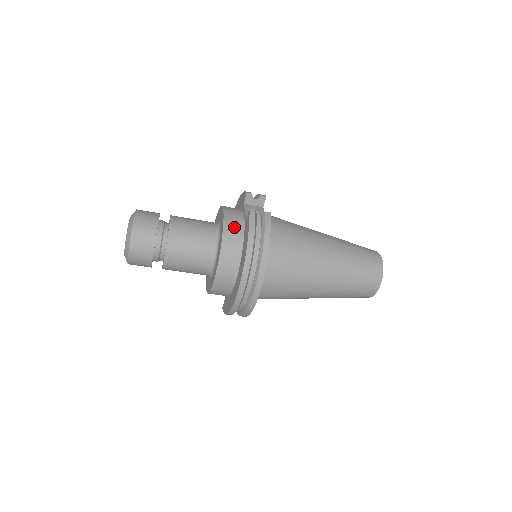
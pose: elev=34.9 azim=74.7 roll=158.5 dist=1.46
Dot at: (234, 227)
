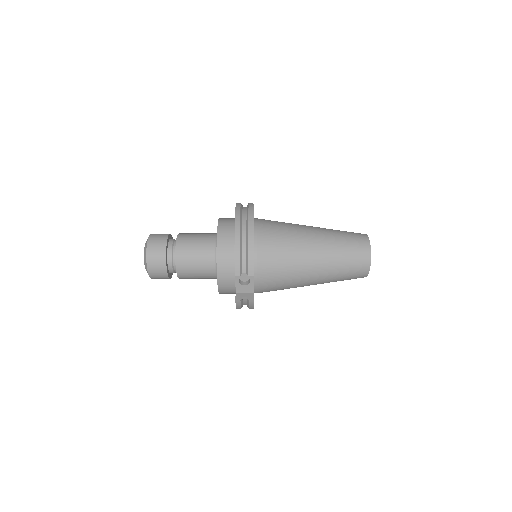
Dot at: (227, 290)
